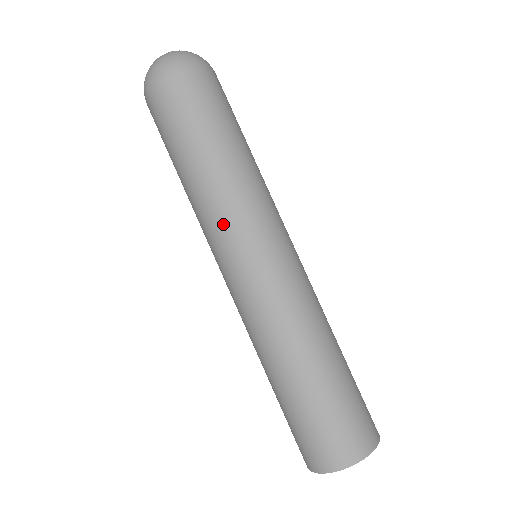
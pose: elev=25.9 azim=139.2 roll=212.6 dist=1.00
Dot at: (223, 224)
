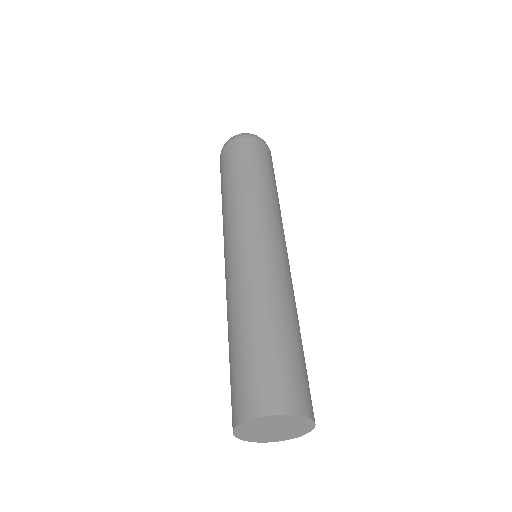
Dot at: (246, 213)
